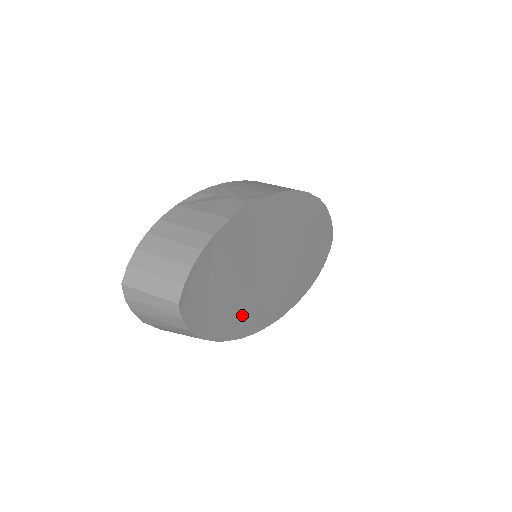
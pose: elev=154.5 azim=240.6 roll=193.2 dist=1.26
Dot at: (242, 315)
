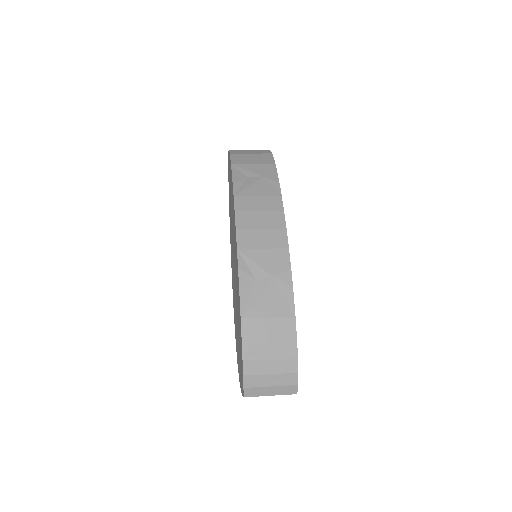
Dot at: occluded
